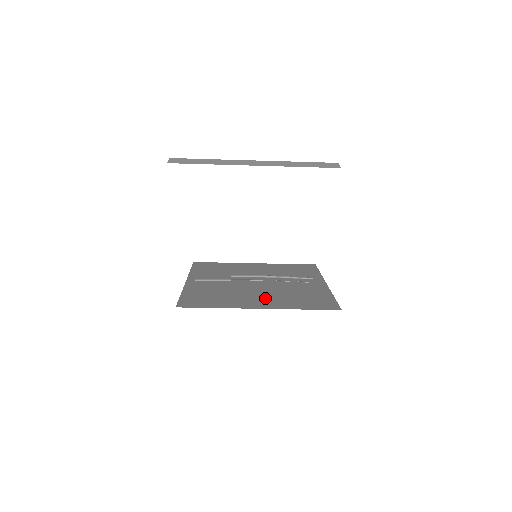
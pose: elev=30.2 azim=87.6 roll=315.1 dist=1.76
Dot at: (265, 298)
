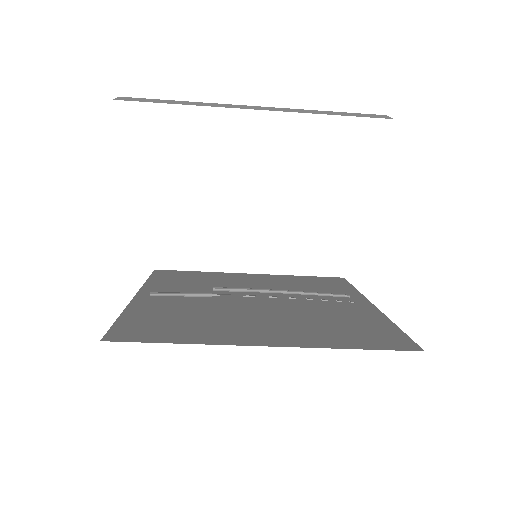
Dot at: (275, 326)
